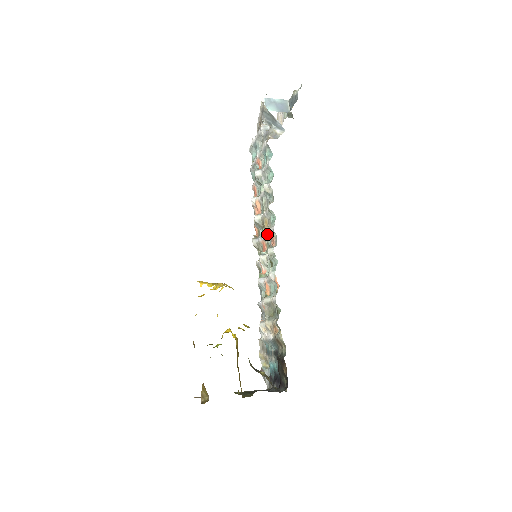
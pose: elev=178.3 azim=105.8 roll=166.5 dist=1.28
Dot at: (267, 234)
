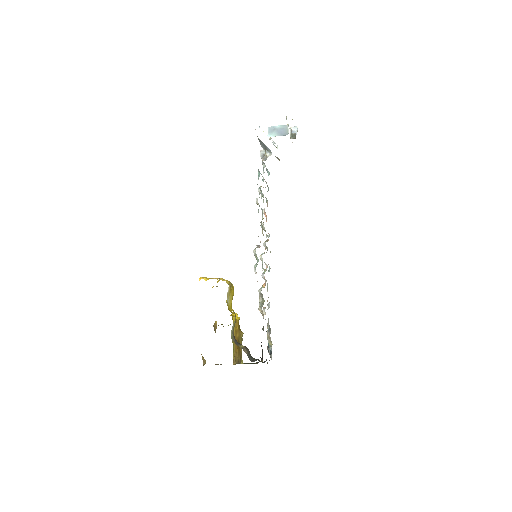
Dot at: occluded
